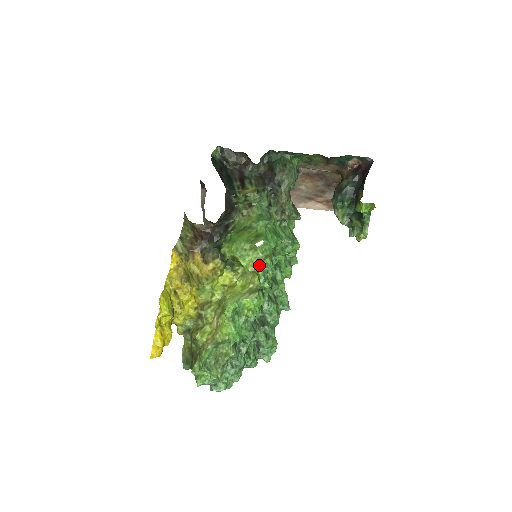
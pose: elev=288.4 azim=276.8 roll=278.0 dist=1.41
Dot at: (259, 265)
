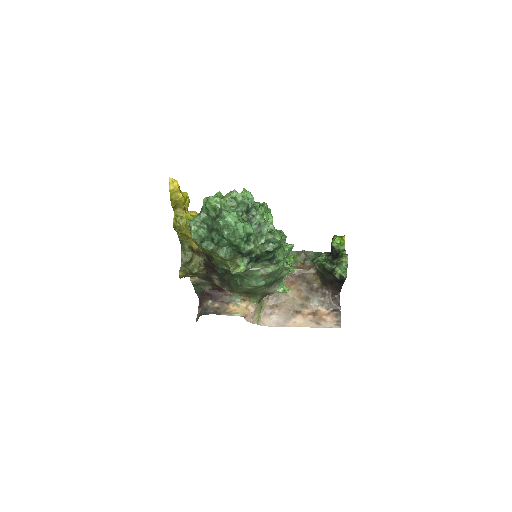
Dot at: occluded
